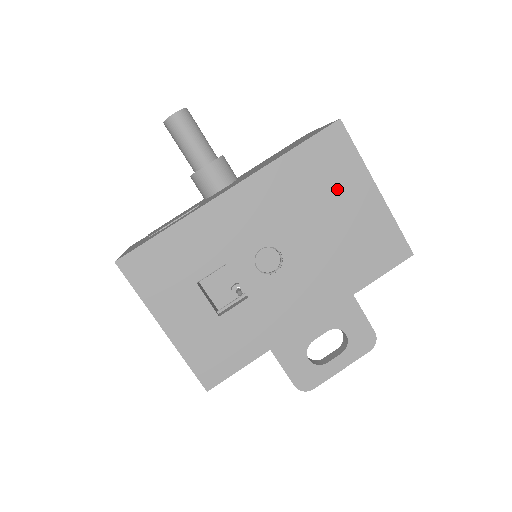
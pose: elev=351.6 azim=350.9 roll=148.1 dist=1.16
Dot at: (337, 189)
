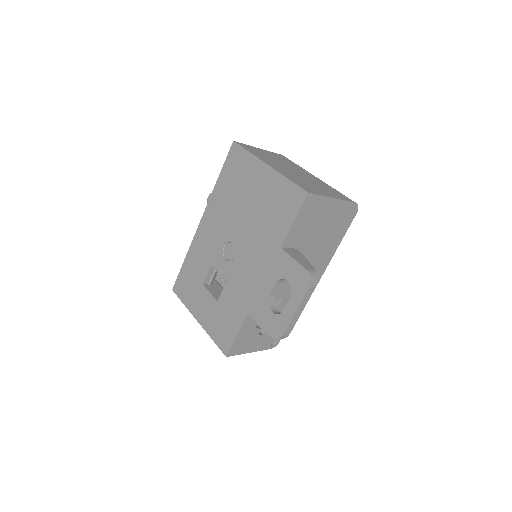
Dot at: (246, 182)
